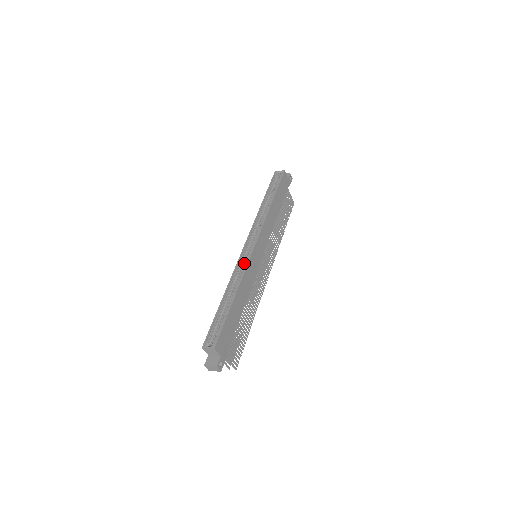
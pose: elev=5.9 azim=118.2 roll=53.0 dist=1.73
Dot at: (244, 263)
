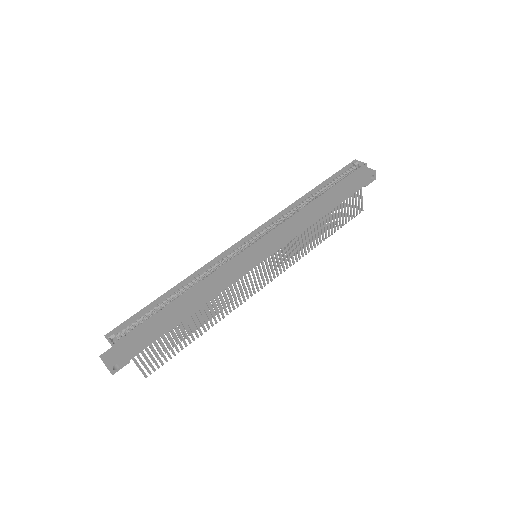
Dot at: (230, 258)
